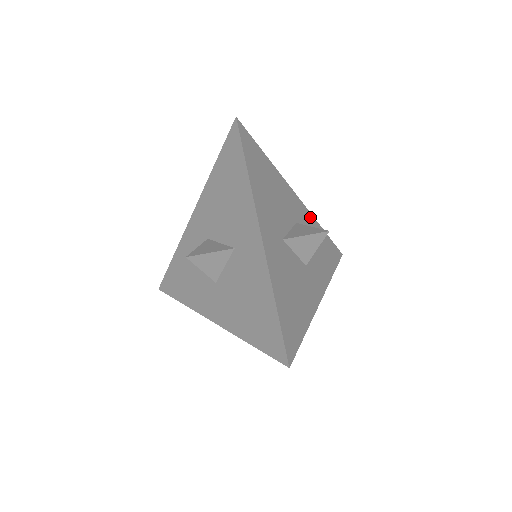
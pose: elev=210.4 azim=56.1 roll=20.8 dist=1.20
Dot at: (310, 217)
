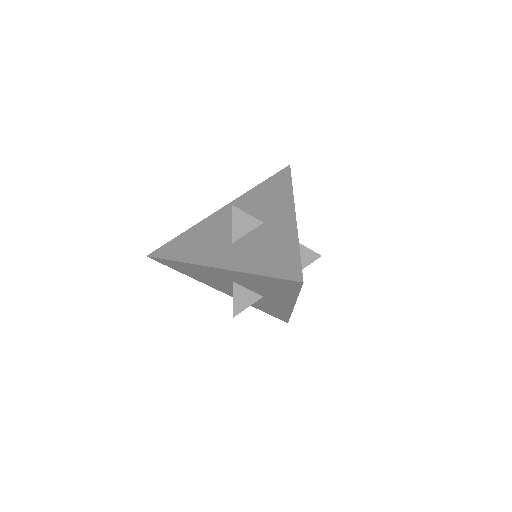
Dot at: occluded
